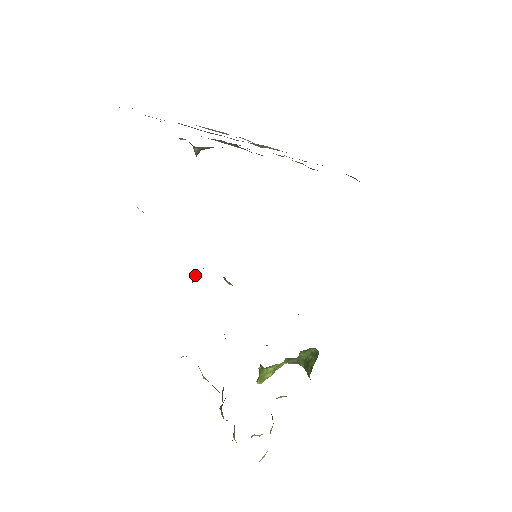
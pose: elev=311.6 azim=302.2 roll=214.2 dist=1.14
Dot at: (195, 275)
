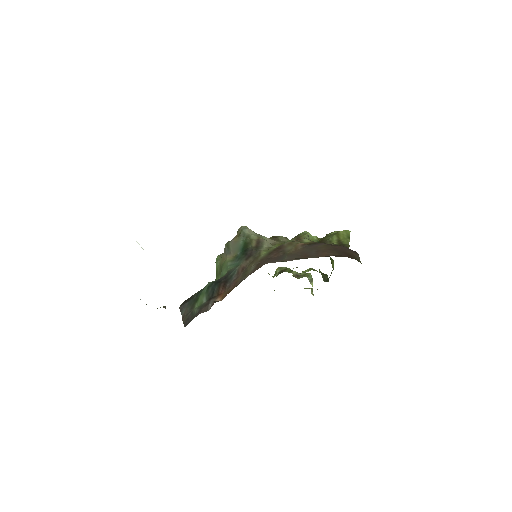
Dot at: (215, 262)
